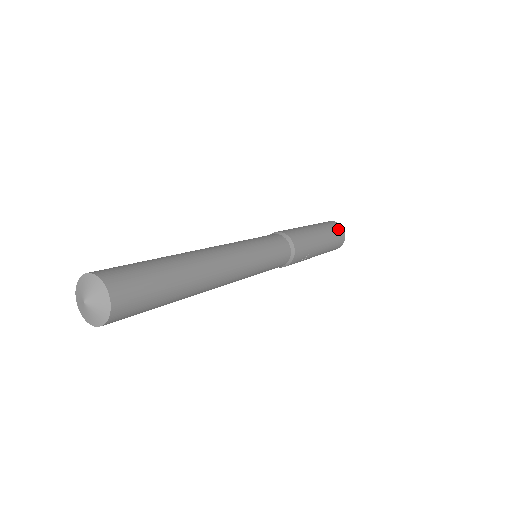
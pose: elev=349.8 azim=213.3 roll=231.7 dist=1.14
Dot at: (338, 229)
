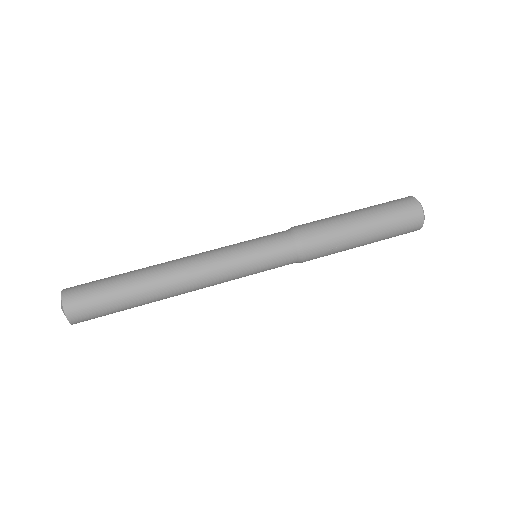
Dot at: (407, 209)
